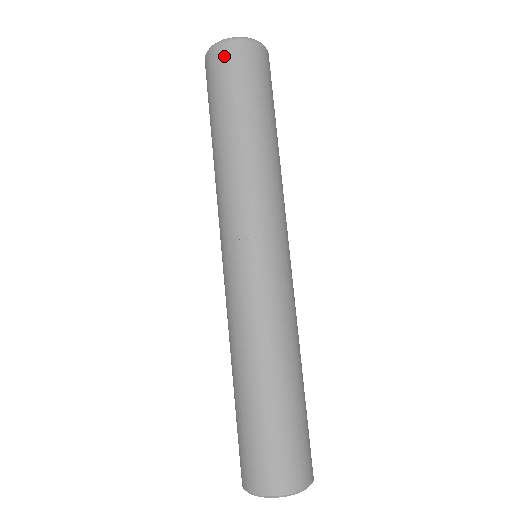
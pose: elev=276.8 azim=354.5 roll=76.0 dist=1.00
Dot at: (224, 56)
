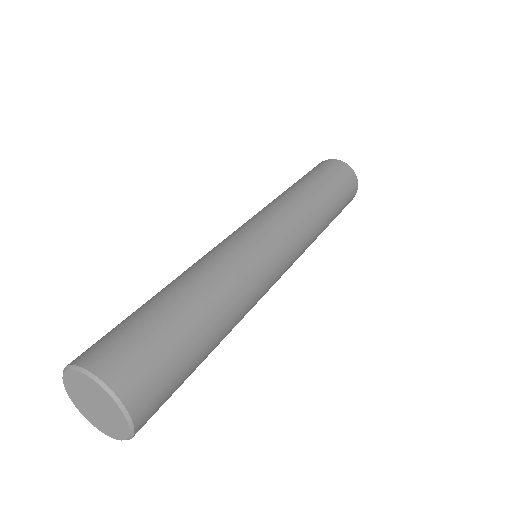
Dot at: occluded
